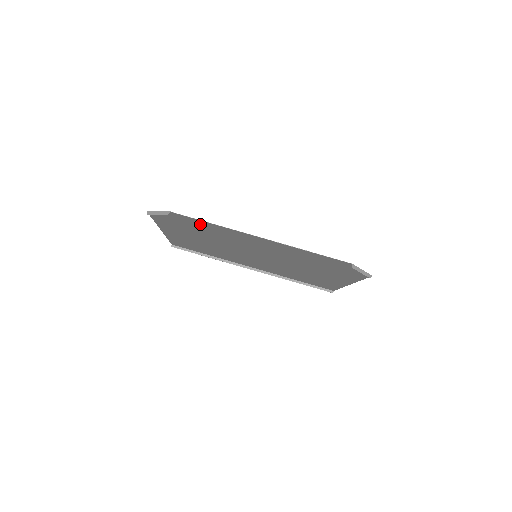
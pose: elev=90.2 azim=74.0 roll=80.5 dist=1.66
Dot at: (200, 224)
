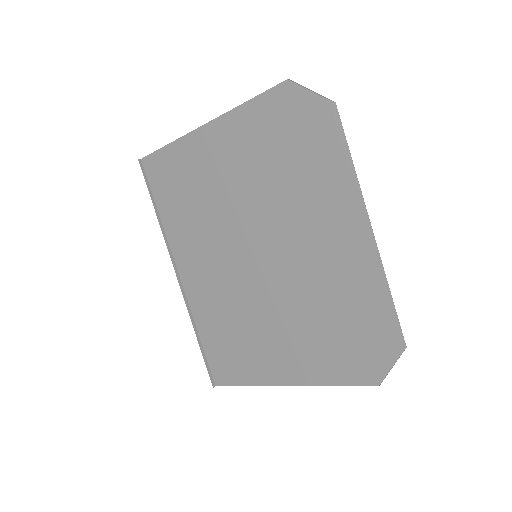
Dot at: (324, 150)
